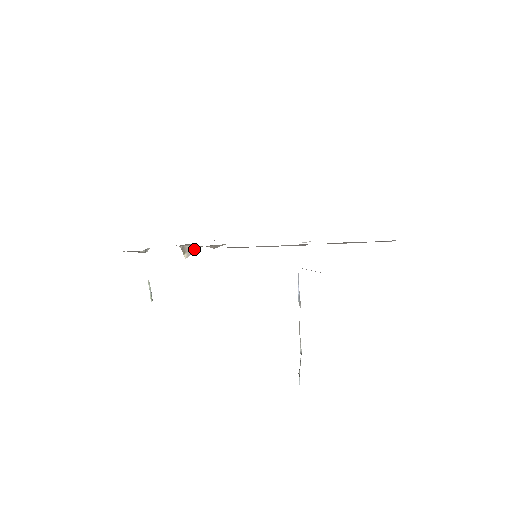
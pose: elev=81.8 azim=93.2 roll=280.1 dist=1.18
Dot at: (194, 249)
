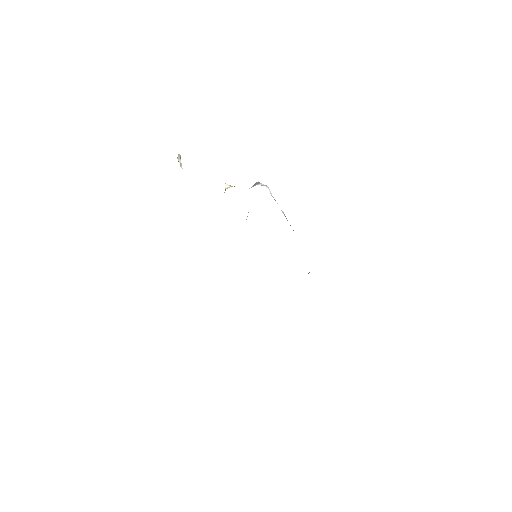
Dot at: occluded
